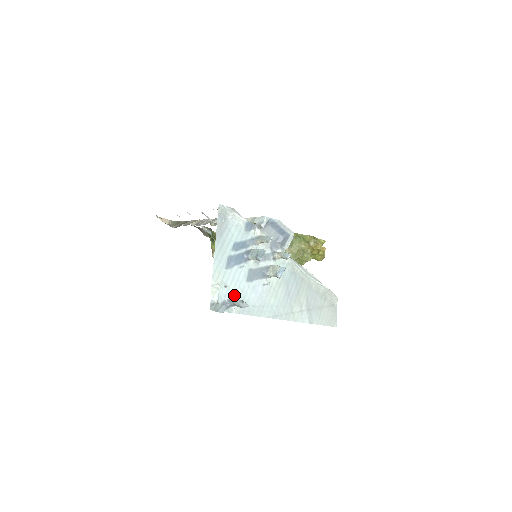
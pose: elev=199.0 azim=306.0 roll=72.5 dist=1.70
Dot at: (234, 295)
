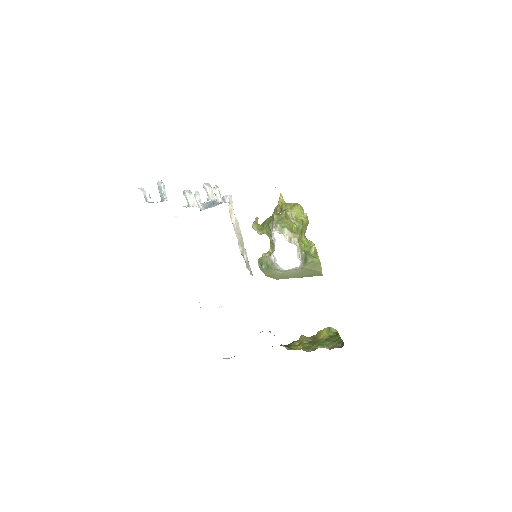
Dot at: occluded
